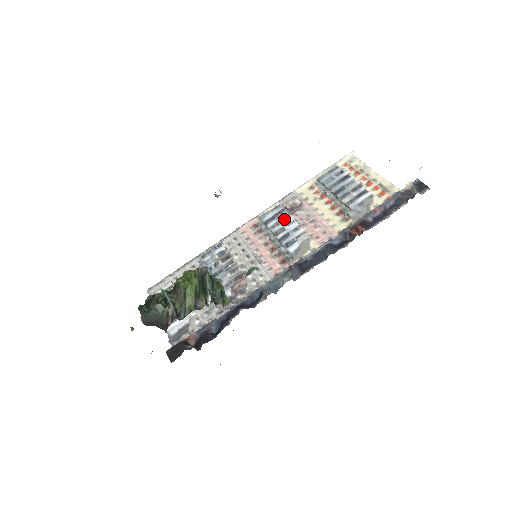
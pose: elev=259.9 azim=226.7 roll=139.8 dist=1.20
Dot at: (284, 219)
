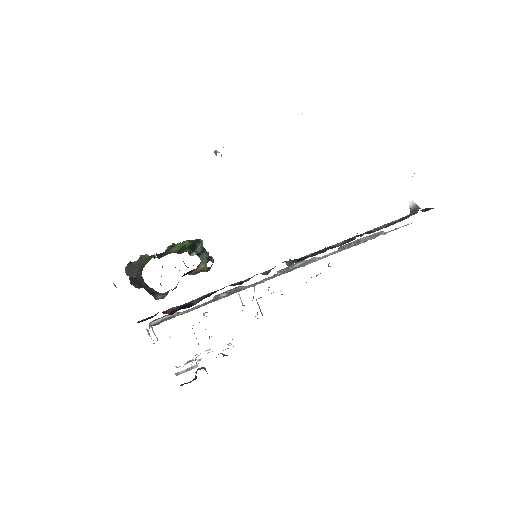
Dot at: (298, 262)
